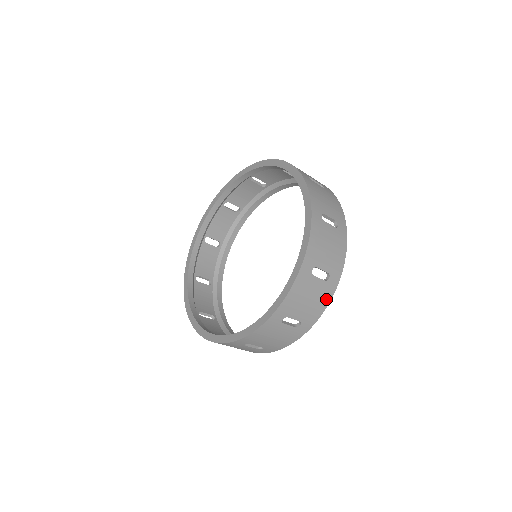
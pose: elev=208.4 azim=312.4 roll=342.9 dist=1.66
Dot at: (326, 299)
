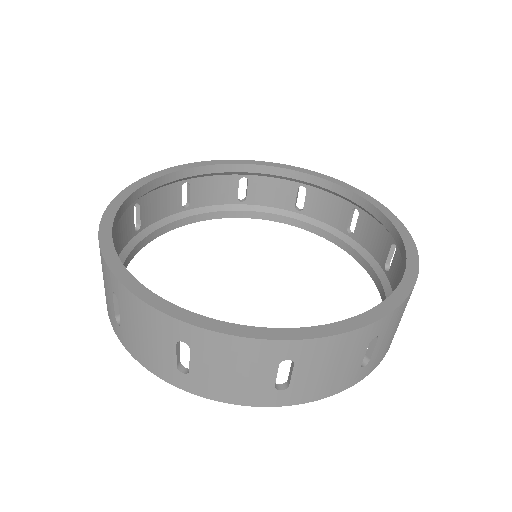
Dot at: (243, 398)
